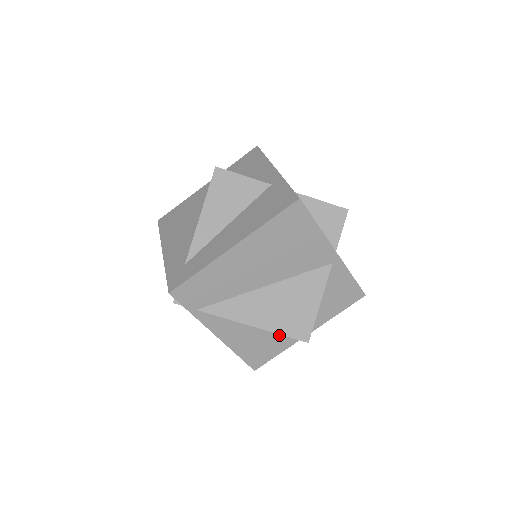
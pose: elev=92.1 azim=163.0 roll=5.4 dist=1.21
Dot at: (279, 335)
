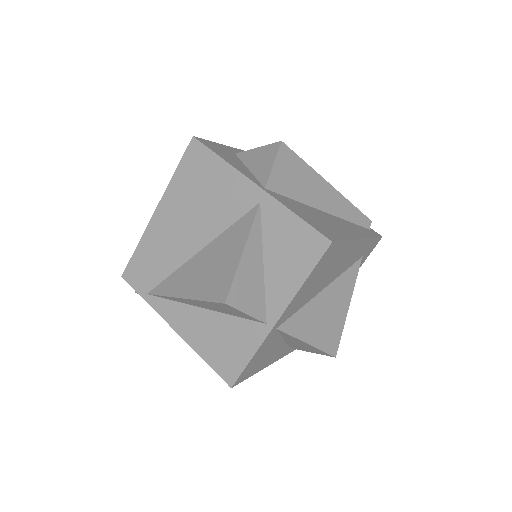
Dot at: (240, 325)
